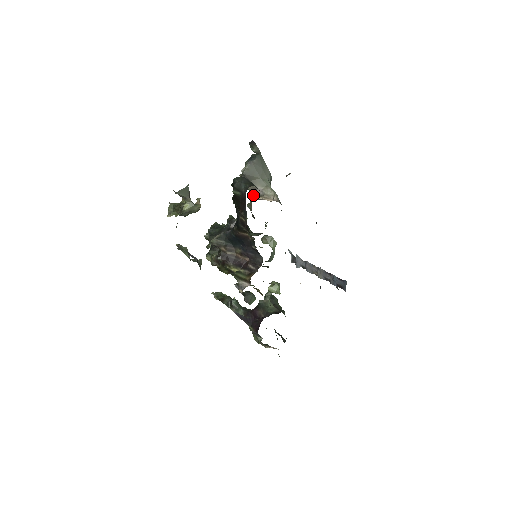
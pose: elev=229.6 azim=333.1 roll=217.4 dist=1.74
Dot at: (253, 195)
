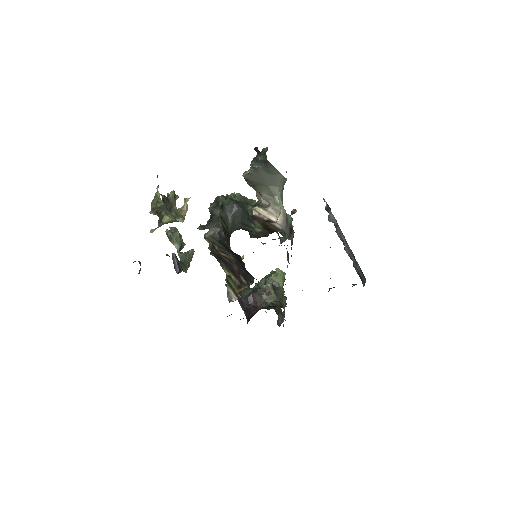
Dot at: (258, 197)
